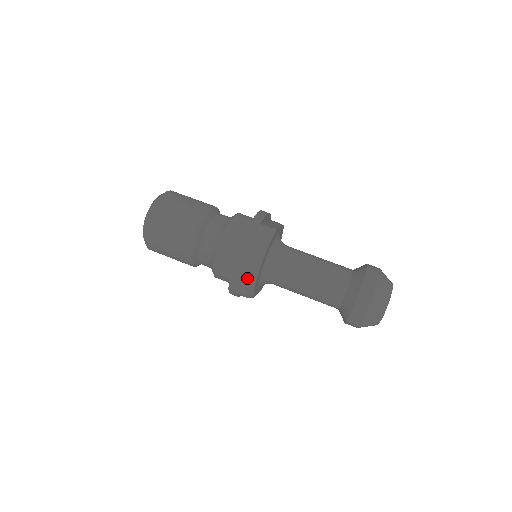
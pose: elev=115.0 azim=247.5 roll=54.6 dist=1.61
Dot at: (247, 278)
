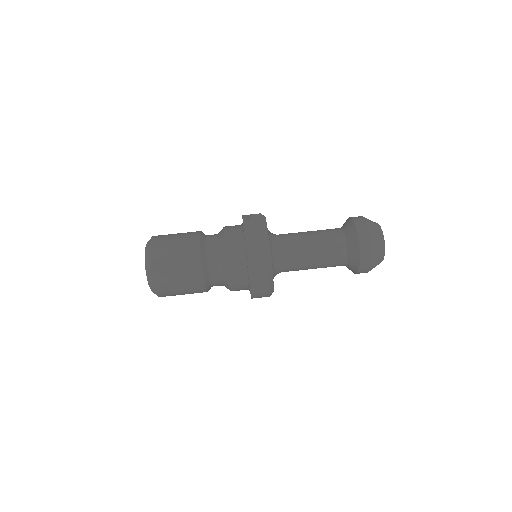
Dot at: (266, 294)
